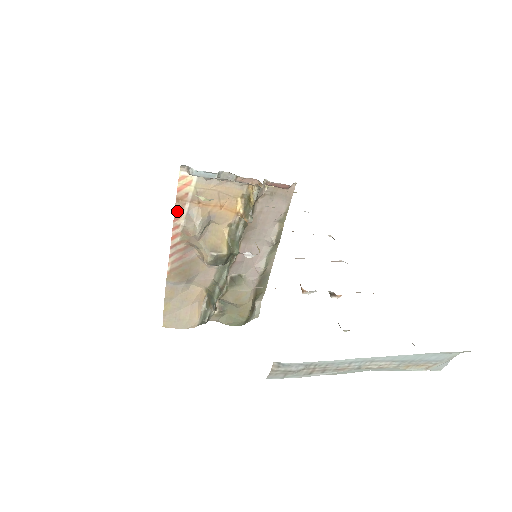
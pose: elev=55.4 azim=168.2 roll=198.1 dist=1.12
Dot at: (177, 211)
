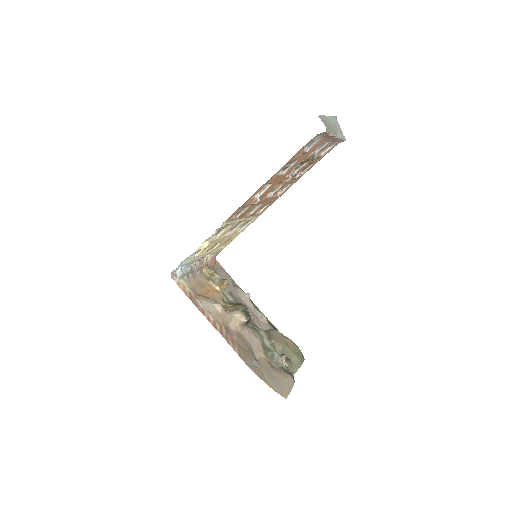
Dot at: (198, 308)
